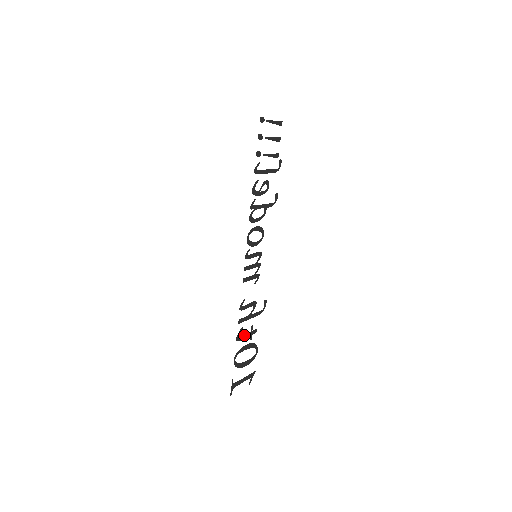
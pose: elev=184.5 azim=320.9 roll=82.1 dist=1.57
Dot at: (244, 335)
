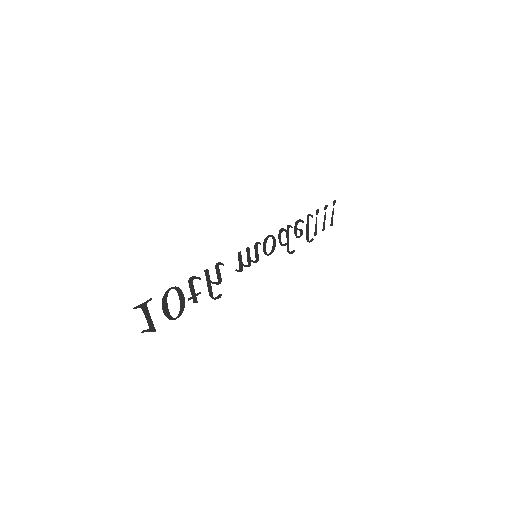
Dot at: (193, 286)
